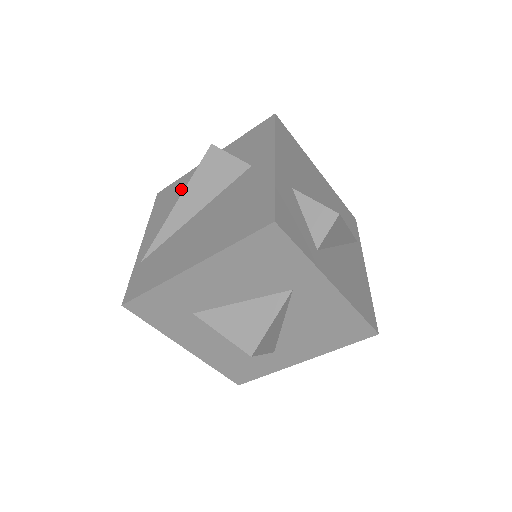
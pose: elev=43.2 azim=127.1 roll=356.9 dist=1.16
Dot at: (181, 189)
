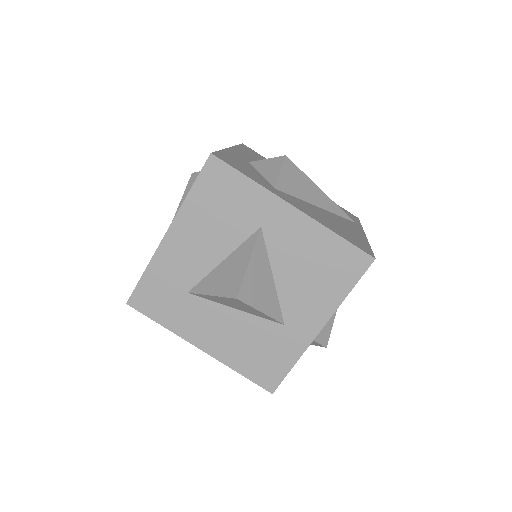
Dot at: occluded
